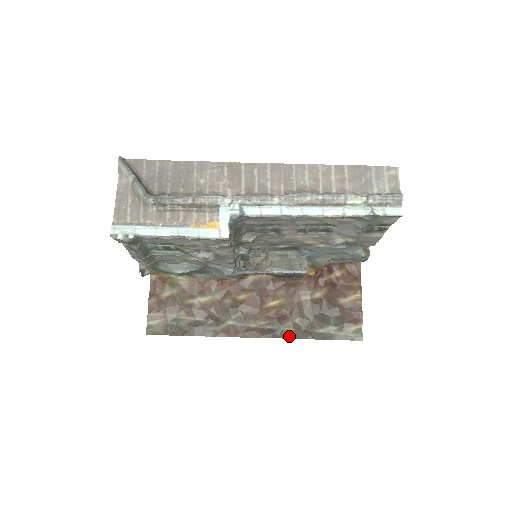
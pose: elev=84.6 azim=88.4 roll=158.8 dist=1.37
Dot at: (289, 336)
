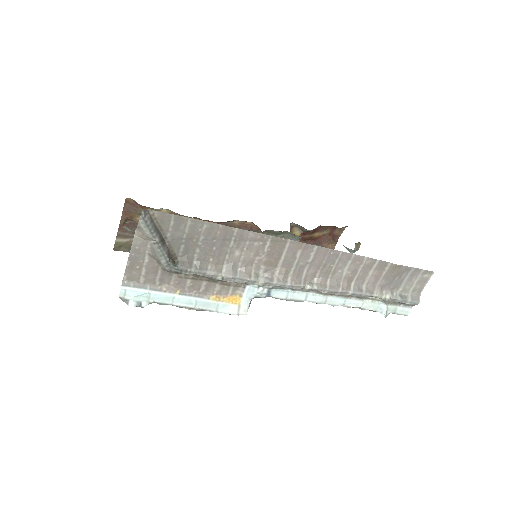
Dot at: occluded
